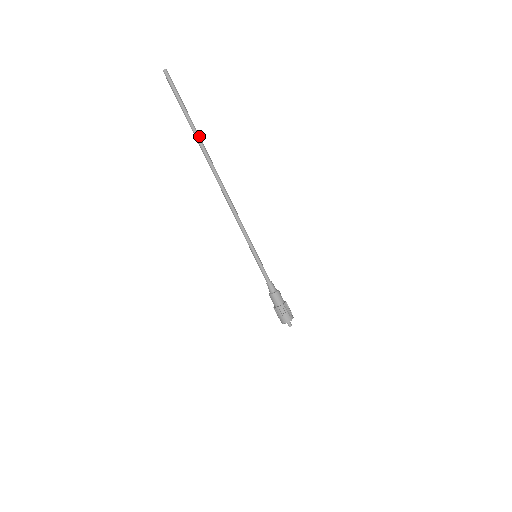
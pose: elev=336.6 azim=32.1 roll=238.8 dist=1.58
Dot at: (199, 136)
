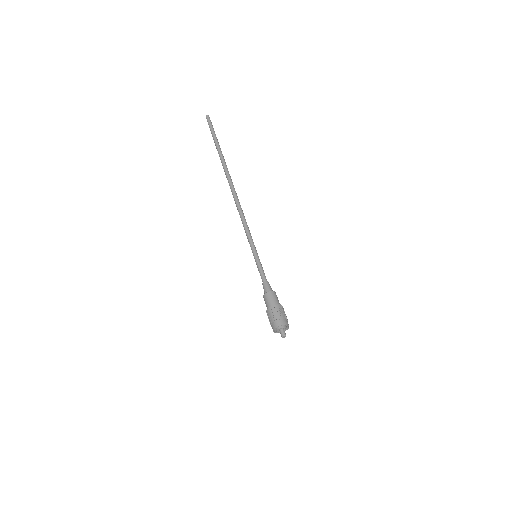
Dot at: (222, 156)
